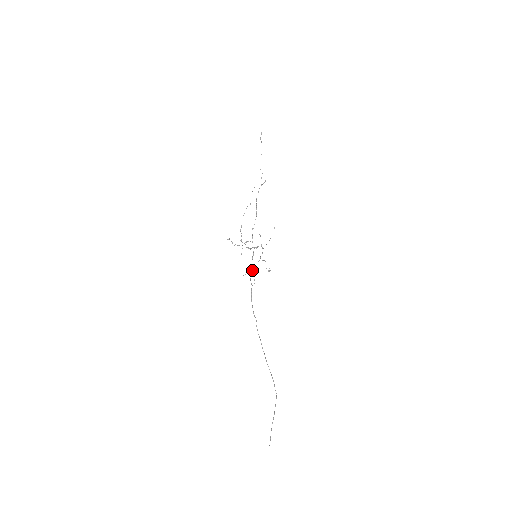
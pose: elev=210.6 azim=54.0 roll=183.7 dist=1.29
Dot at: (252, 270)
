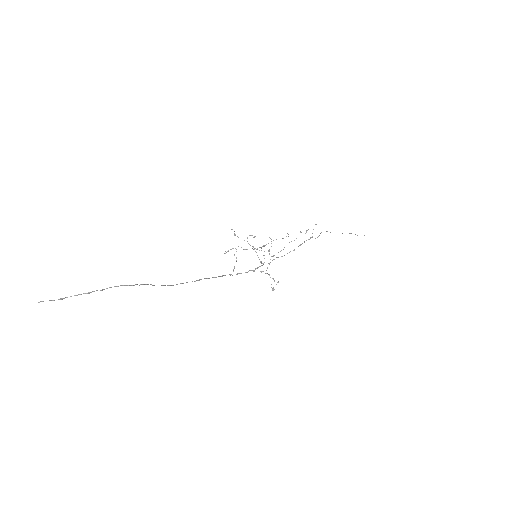
Dot at: (232, 248)
